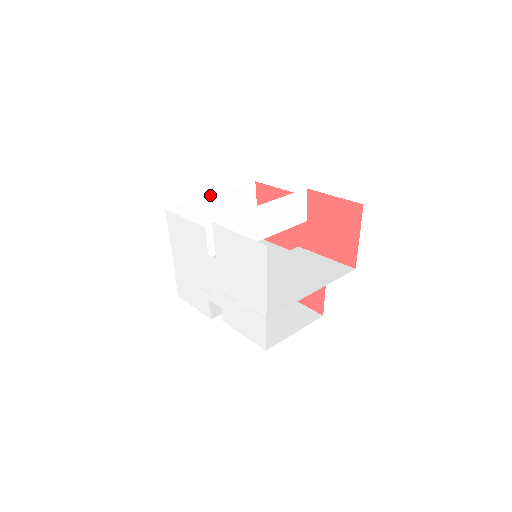
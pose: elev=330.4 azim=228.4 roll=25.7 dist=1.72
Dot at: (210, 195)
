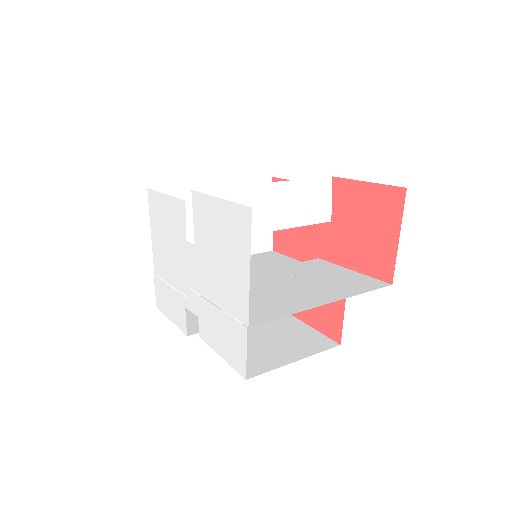
Dot at: (210, 182)
